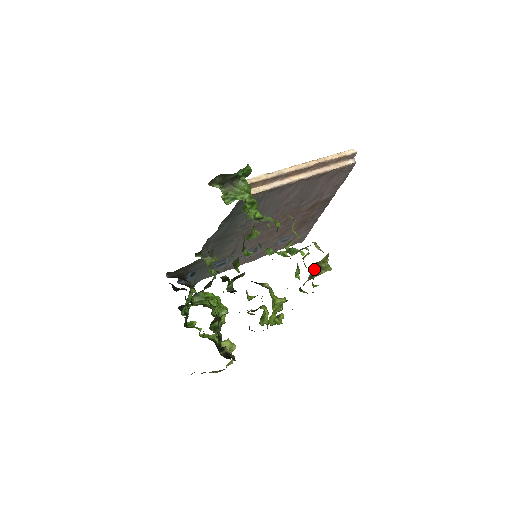
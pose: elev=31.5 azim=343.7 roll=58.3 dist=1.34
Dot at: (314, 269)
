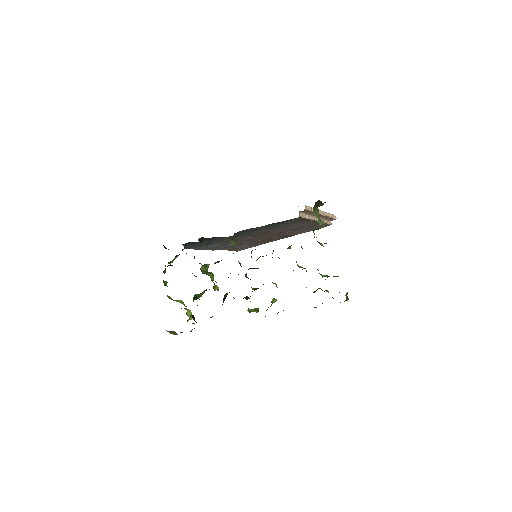
Dot at: (346, 295)
